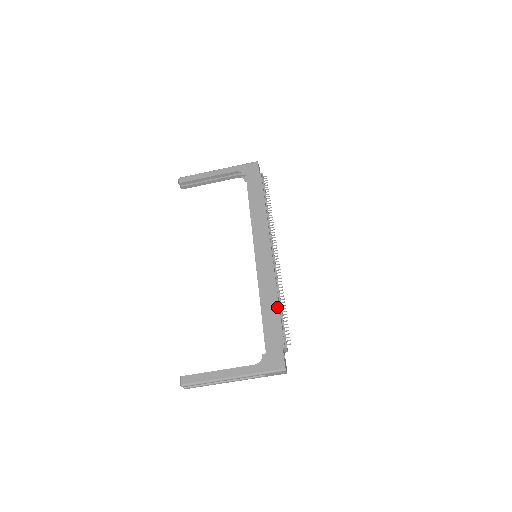
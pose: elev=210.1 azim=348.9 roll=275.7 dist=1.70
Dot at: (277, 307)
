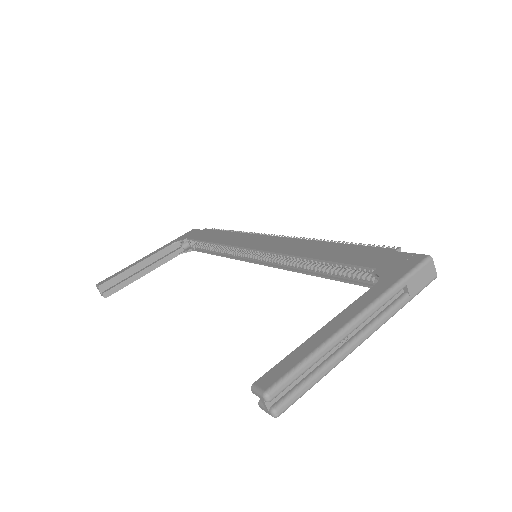
Dot at: (335, 244)
